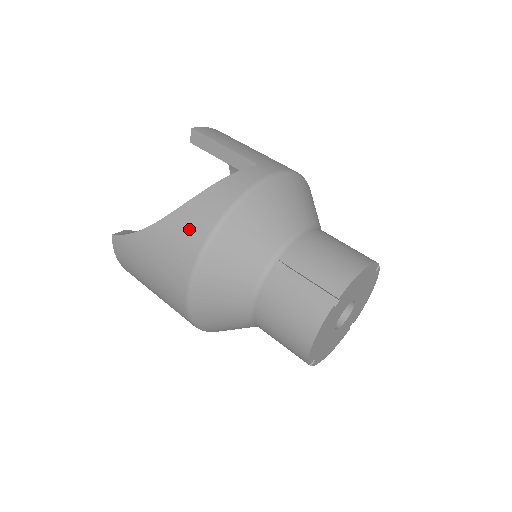
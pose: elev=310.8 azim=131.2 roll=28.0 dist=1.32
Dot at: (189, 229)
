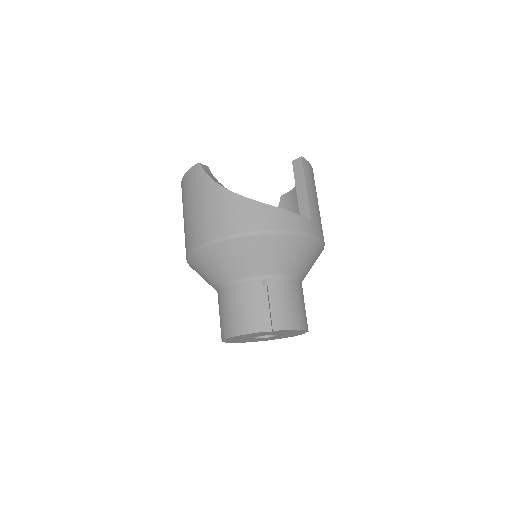
Dot at: (243, 216)
